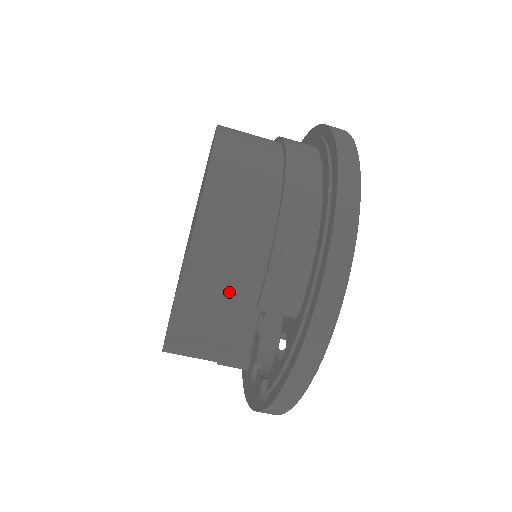
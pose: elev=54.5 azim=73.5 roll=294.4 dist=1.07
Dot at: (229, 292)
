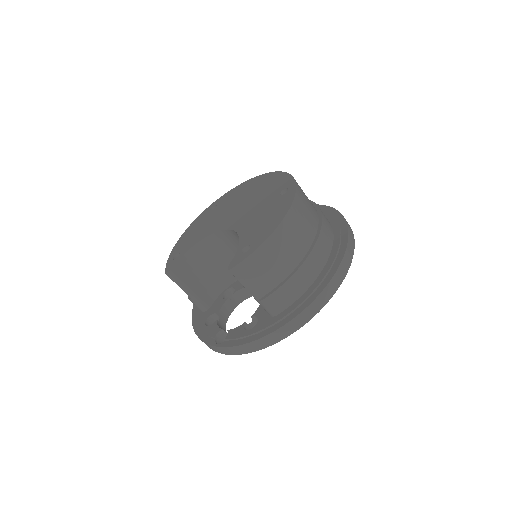
Dot at: (252, 285)
